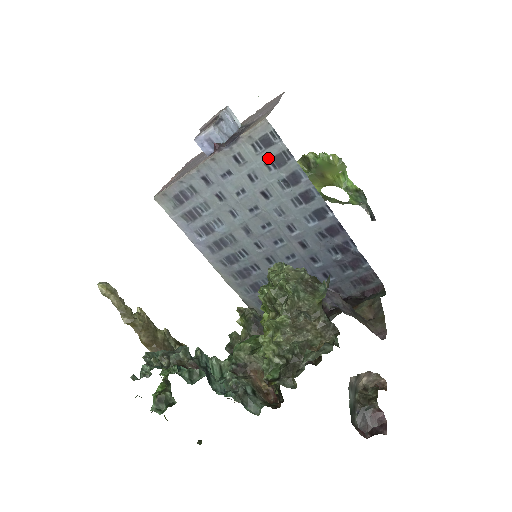
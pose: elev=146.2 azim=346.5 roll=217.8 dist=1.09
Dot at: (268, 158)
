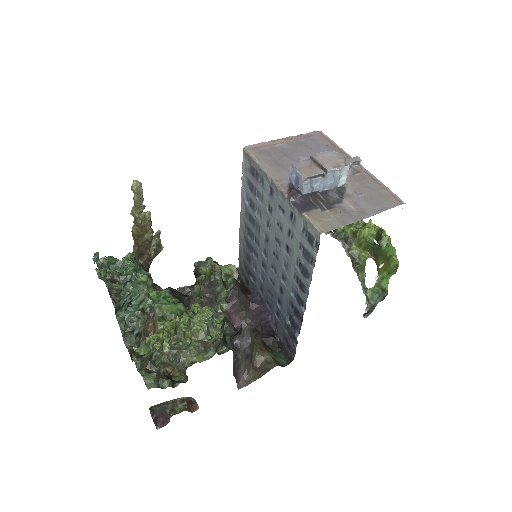
Dot at: (304, 244)
